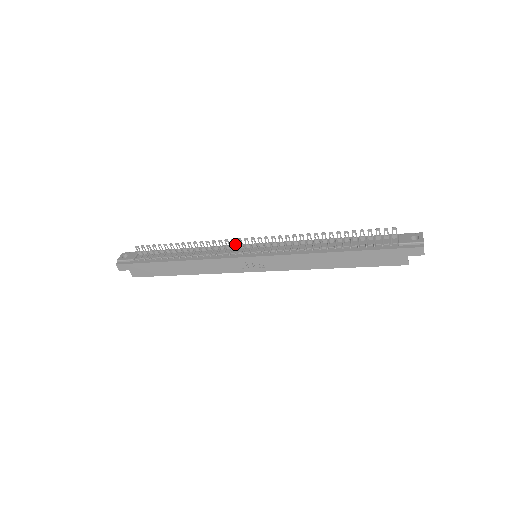
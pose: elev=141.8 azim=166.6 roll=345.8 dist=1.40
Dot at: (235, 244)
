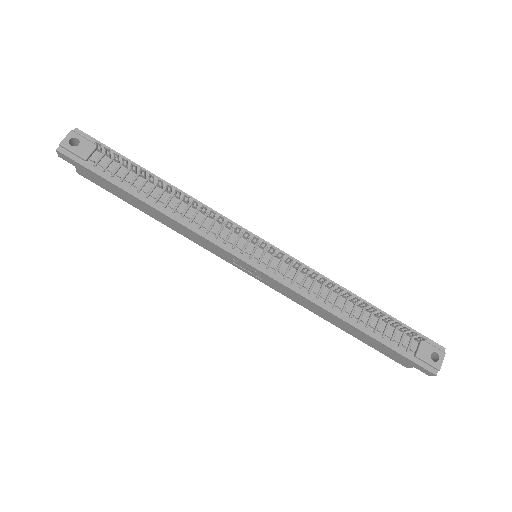
Dot at: (239, 231)
